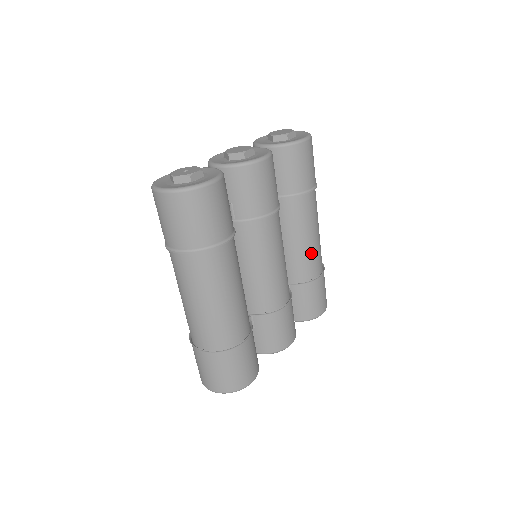
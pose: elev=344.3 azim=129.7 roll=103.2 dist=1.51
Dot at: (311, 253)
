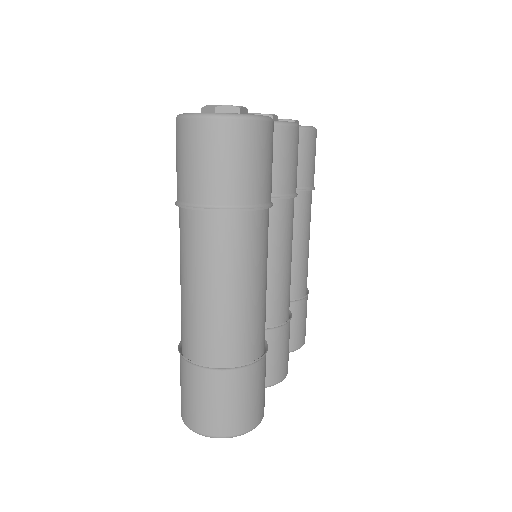
Dot at: (304, 265)
